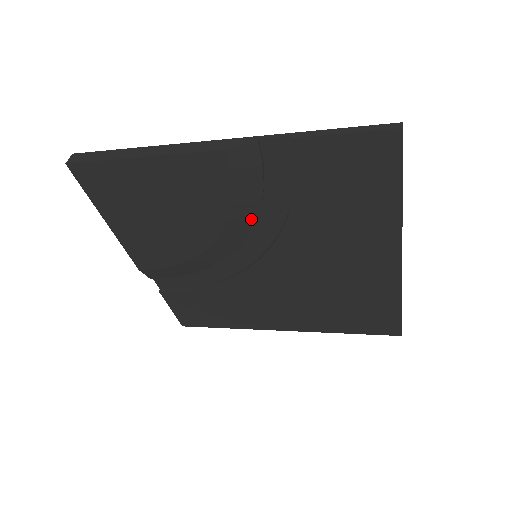
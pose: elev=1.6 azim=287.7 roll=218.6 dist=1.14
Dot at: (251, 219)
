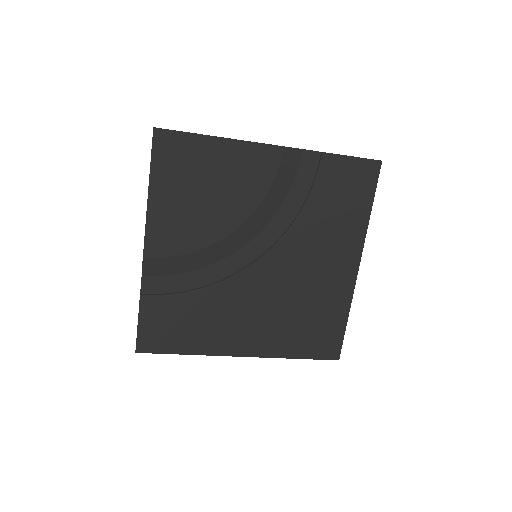
Dot at: (271, 214)
